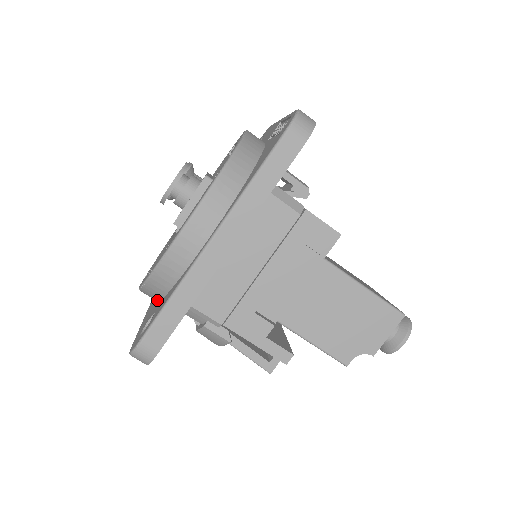
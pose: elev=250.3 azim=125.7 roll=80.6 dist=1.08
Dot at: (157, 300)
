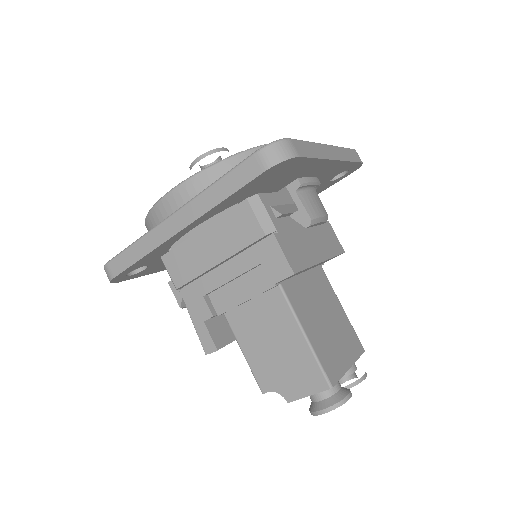
Dot at: occluded
